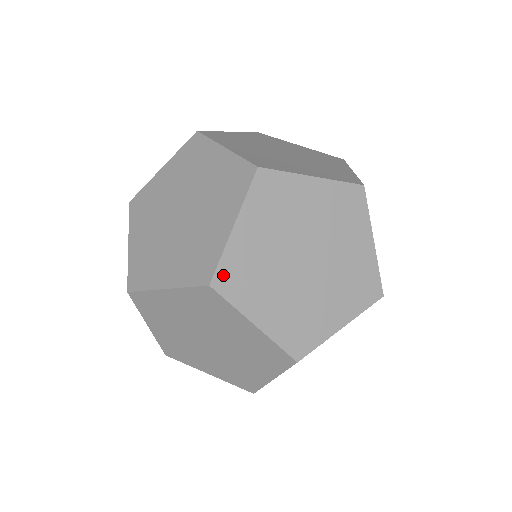
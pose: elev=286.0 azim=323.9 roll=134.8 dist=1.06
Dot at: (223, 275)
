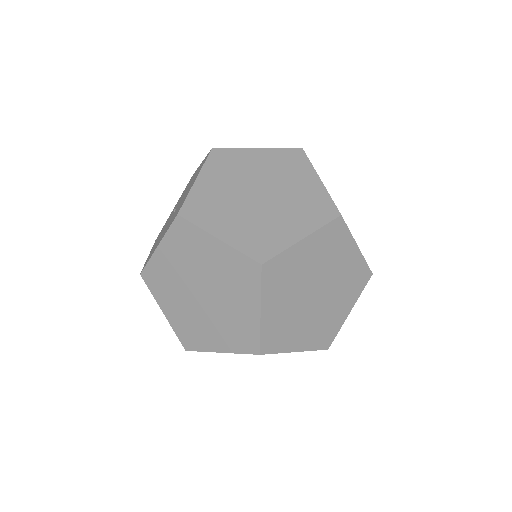
Dot at: occluded
